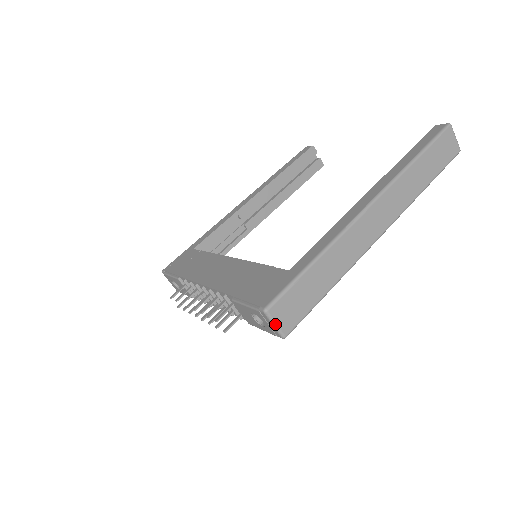
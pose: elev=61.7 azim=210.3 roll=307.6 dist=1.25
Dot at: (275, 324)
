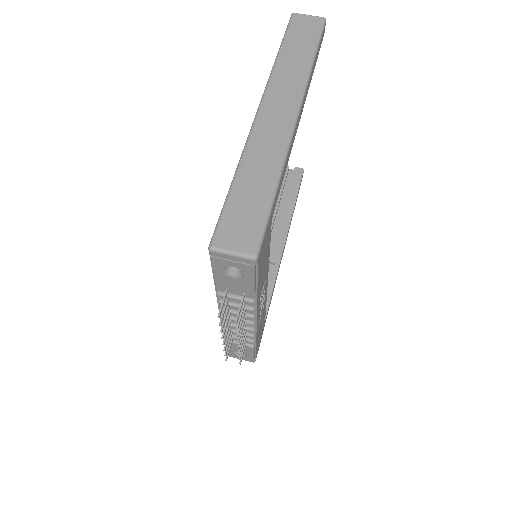
Dot at: (231, 252)
